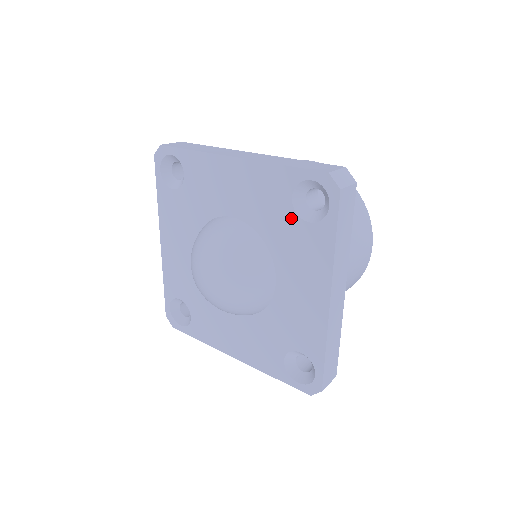
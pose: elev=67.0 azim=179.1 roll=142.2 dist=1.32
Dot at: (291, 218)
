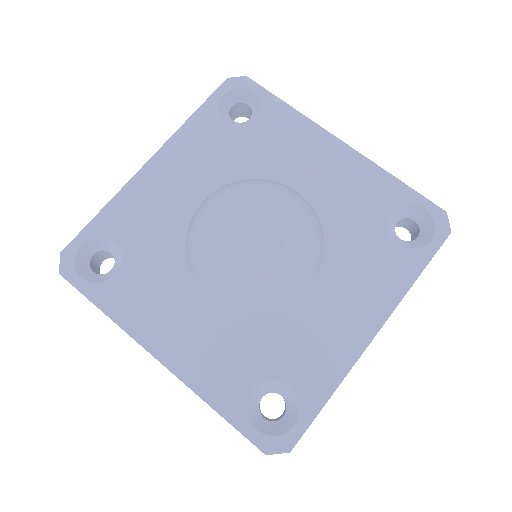
Dot at: (377, 230)
